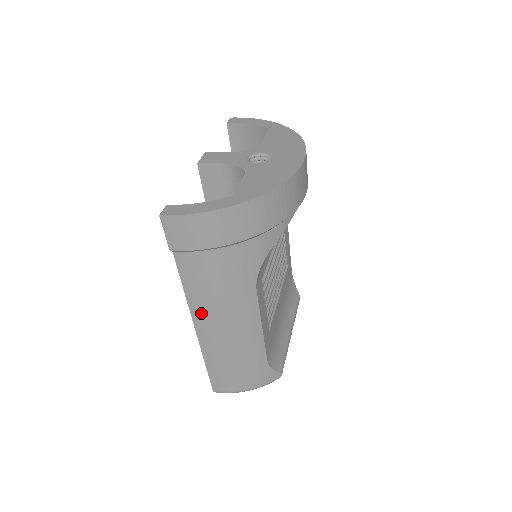
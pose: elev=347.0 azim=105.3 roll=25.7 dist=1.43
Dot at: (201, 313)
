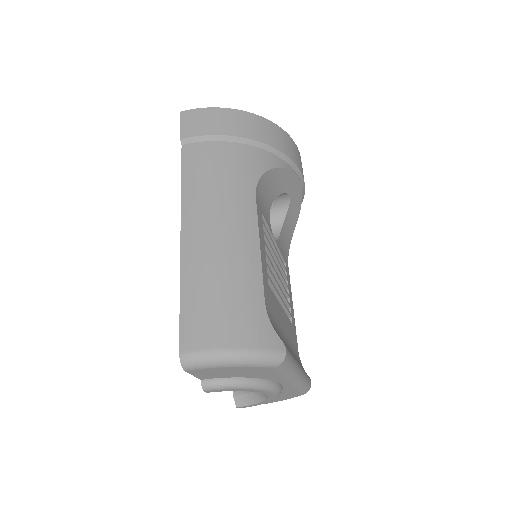
Dot at: (193, 208)
